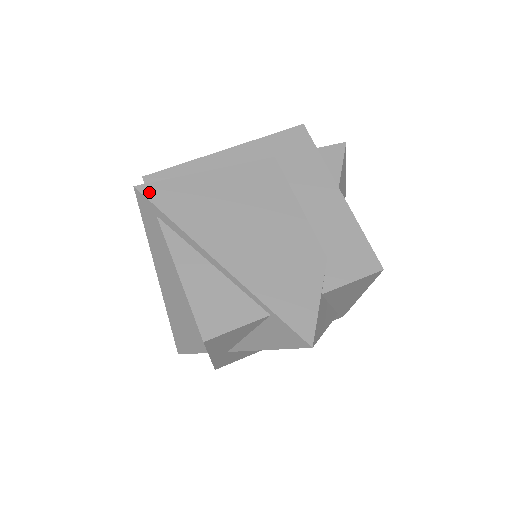
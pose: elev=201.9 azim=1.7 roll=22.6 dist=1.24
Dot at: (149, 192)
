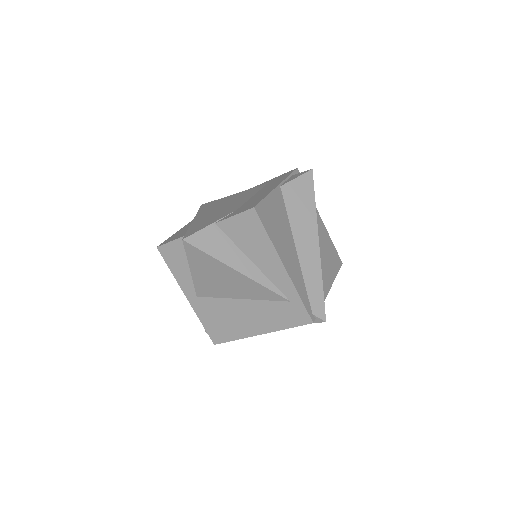
Dot at: occluded
